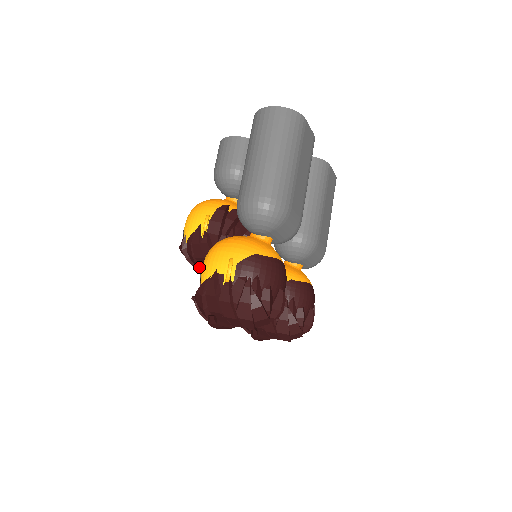
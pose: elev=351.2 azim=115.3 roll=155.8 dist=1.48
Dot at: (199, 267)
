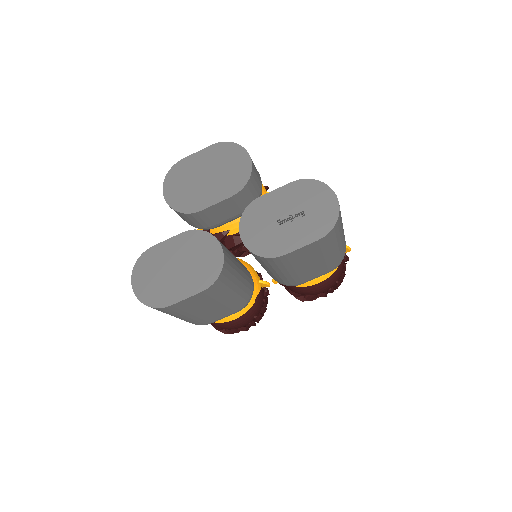
Dot at: occluded
